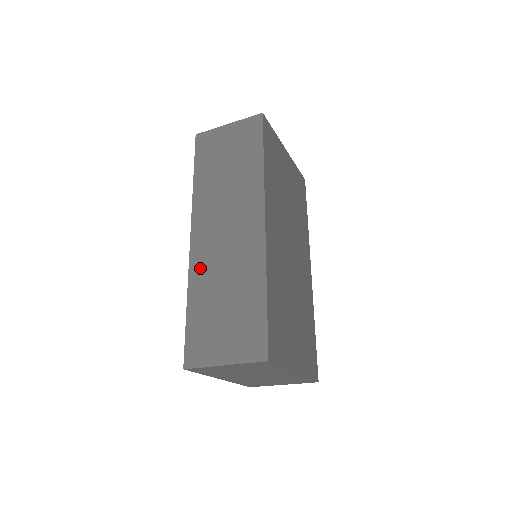
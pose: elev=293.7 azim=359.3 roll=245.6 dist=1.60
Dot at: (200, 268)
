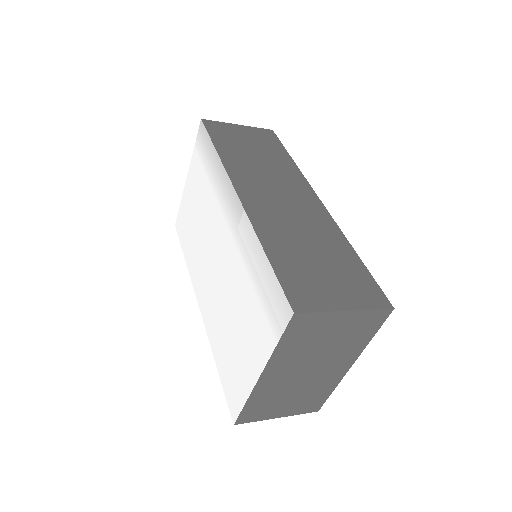
Dot at: (265, 220)
